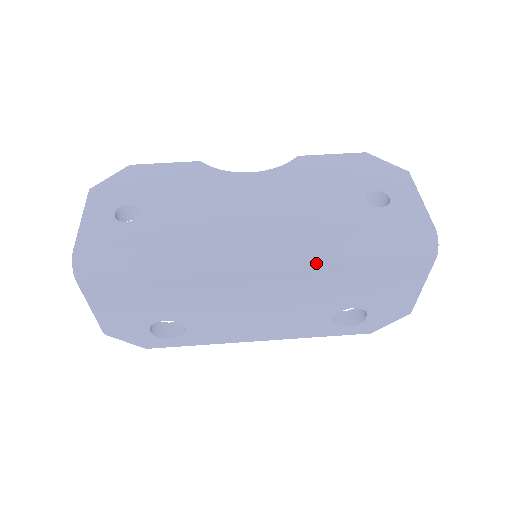
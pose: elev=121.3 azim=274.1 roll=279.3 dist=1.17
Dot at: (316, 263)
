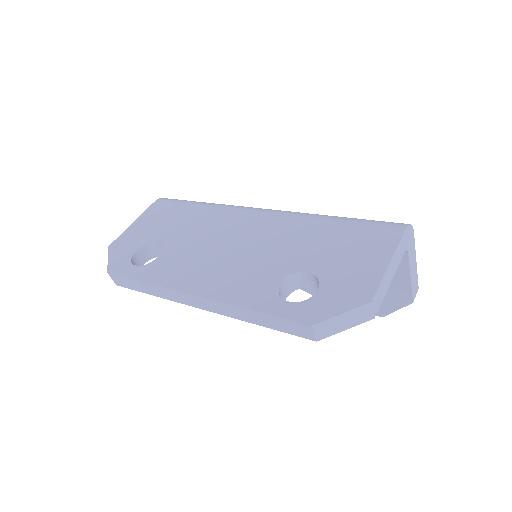
Dot at: (301, 215)
